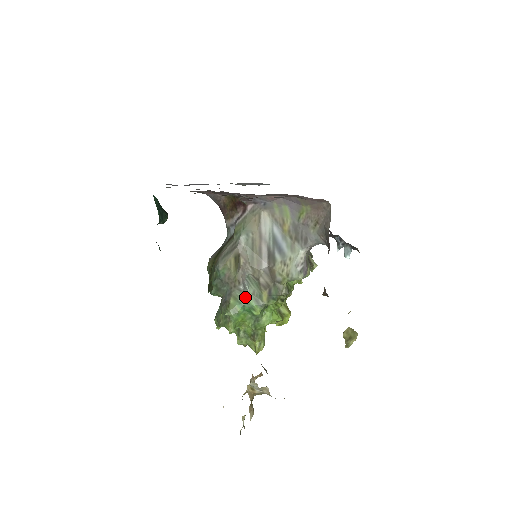
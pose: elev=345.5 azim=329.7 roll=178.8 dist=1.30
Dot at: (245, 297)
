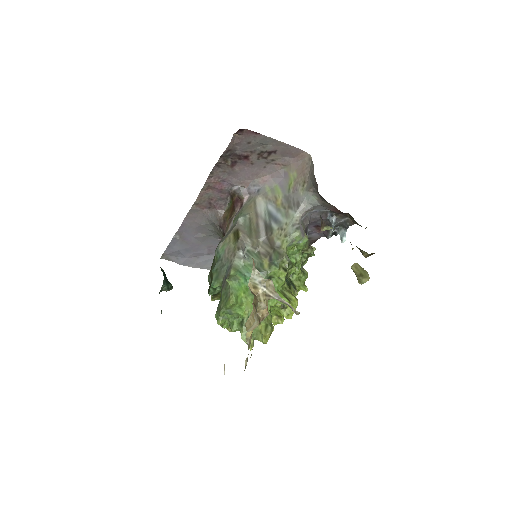
Dot at: (246, 266)
